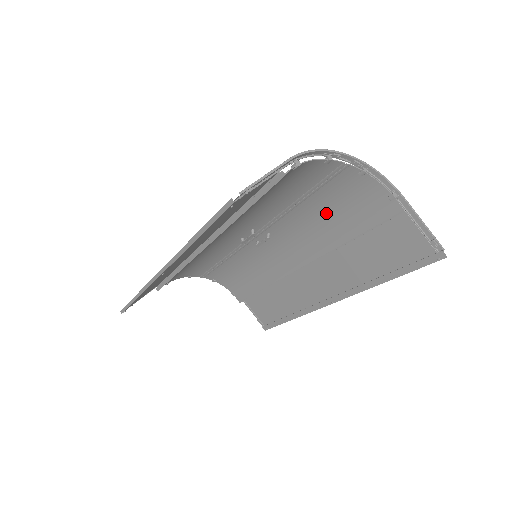
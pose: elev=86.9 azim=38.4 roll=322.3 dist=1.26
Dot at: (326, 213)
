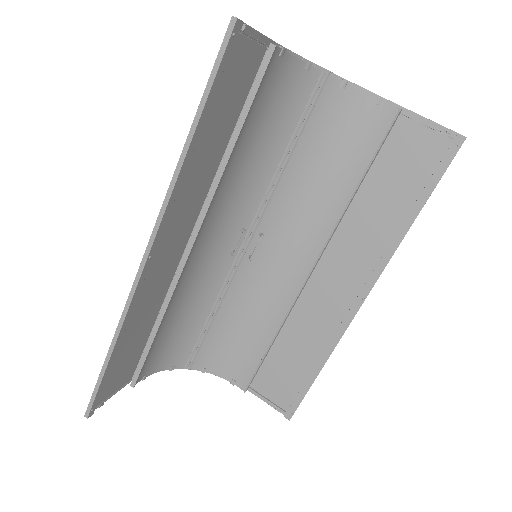
Dot at: (319, 167)
